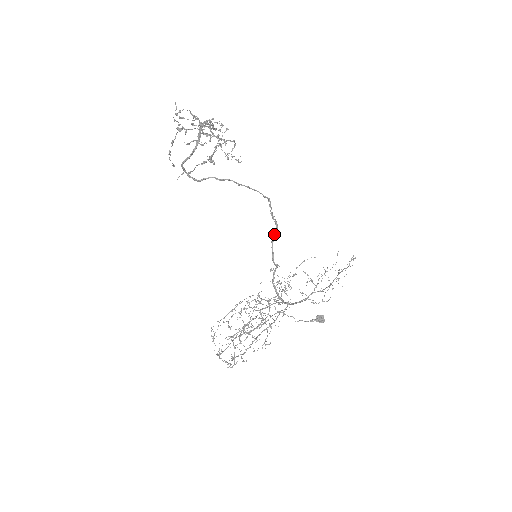
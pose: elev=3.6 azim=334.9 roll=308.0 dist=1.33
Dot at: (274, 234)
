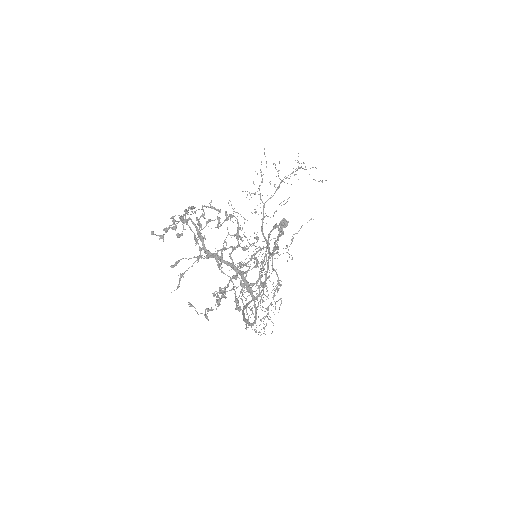
Dot at: occluded
